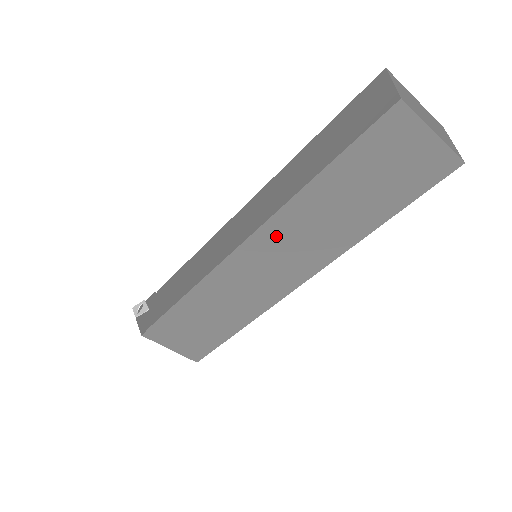
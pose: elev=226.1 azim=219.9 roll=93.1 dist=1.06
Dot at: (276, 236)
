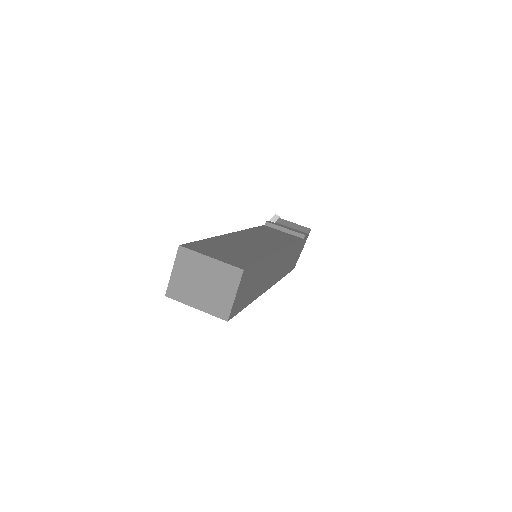
Dot at: occluded
